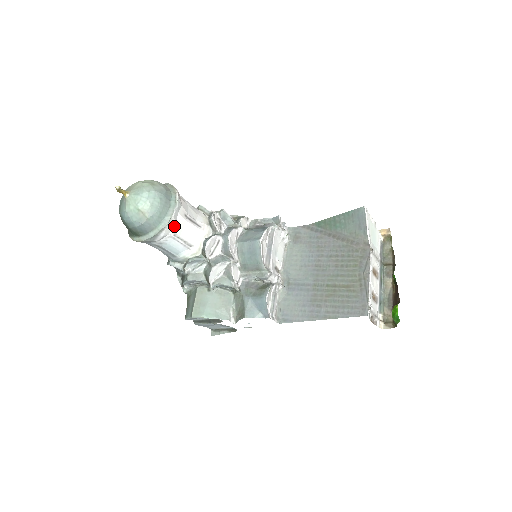
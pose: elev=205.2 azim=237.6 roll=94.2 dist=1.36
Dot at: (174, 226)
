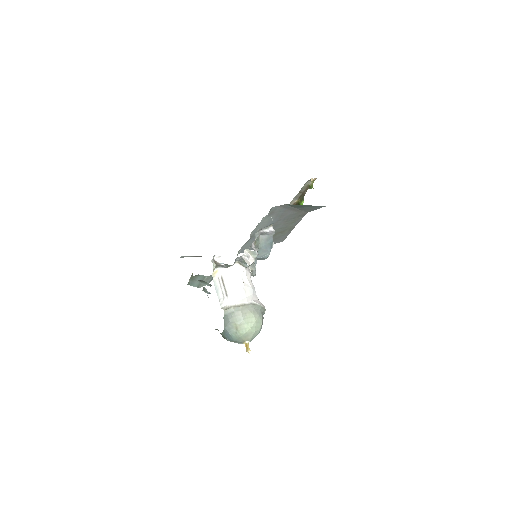
Dot at: occluded
